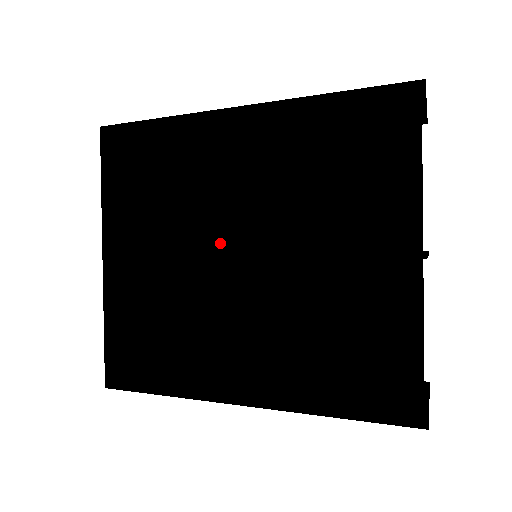
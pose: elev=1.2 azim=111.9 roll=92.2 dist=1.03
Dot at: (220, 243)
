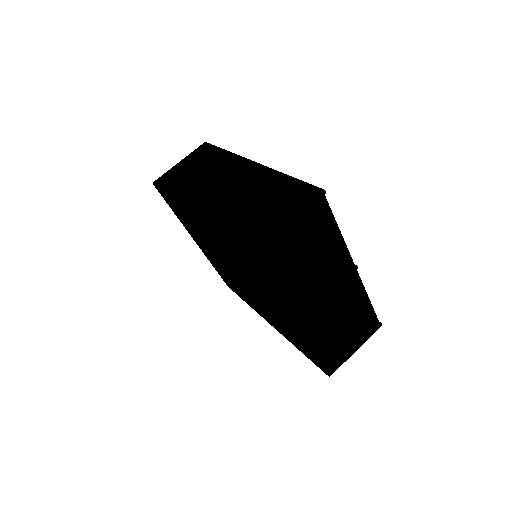
Dot at: (226, 264)
